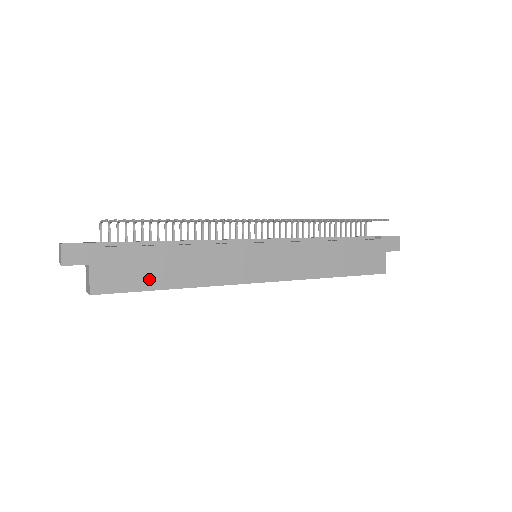
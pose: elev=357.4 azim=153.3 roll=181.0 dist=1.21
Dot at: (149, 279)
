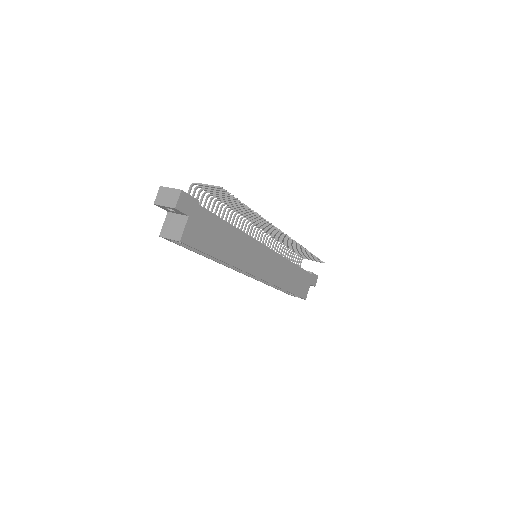
Dot at: (212, 245)
